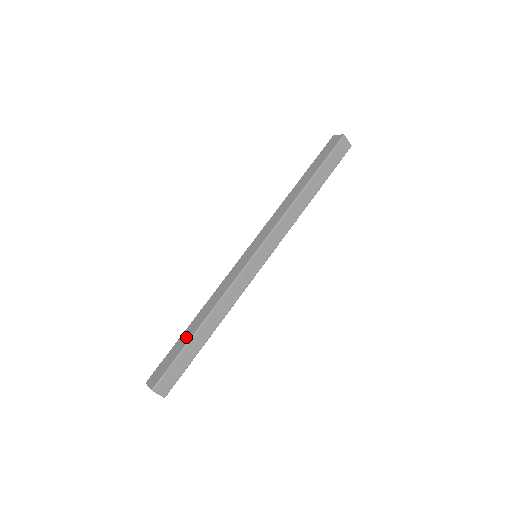
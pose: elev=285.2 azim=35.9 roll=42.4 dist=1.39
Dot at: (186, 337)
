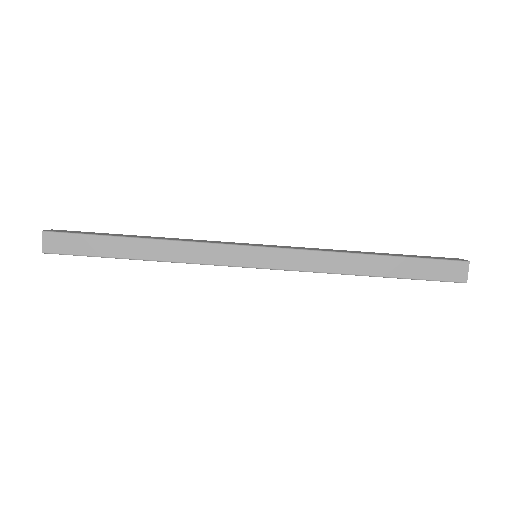
Dot at: (116, 249)
